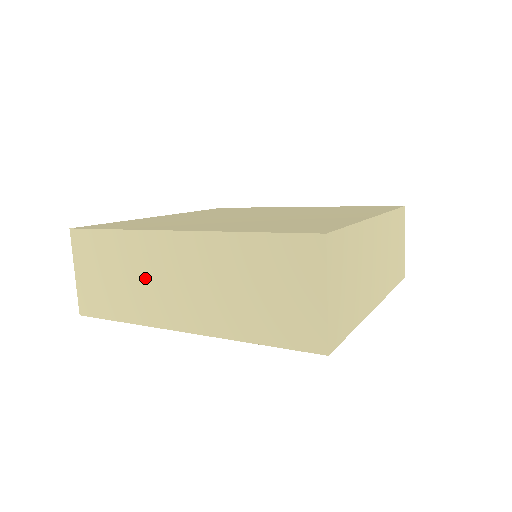
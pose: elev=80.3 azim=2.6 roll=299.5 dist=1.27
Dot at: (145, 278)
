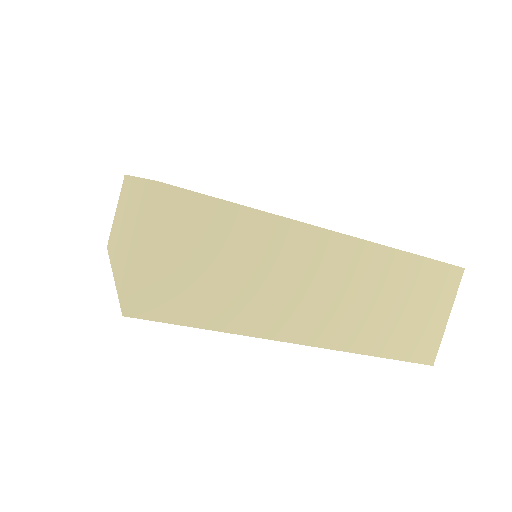
Dot at: (273, 277)
